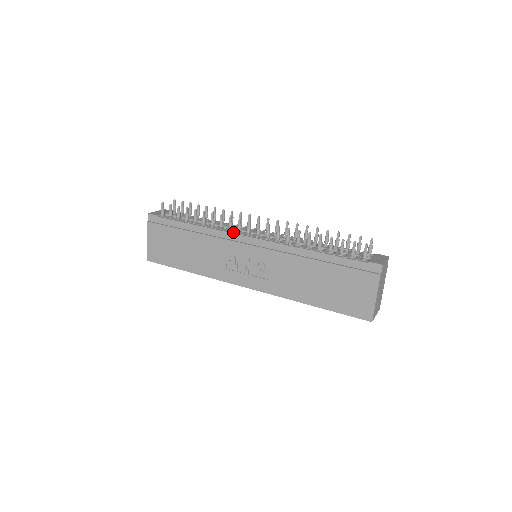
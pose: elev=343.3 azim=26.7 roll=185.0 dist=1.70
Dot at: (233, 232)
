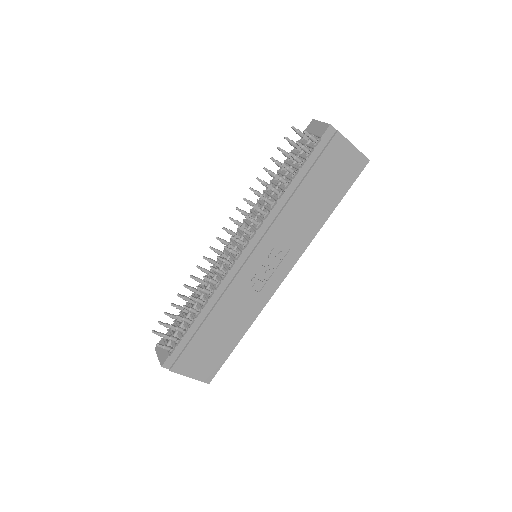
Dot at: (228, 270)
